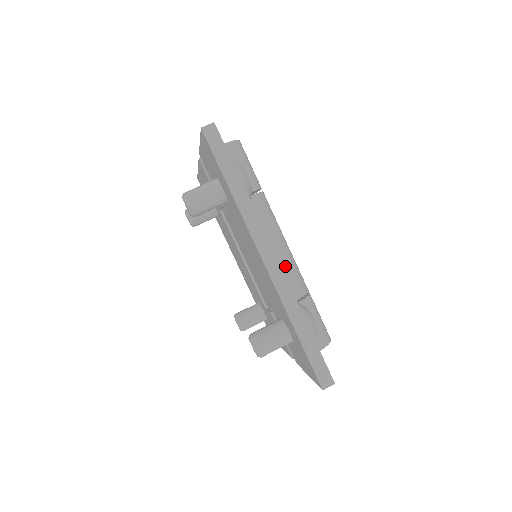
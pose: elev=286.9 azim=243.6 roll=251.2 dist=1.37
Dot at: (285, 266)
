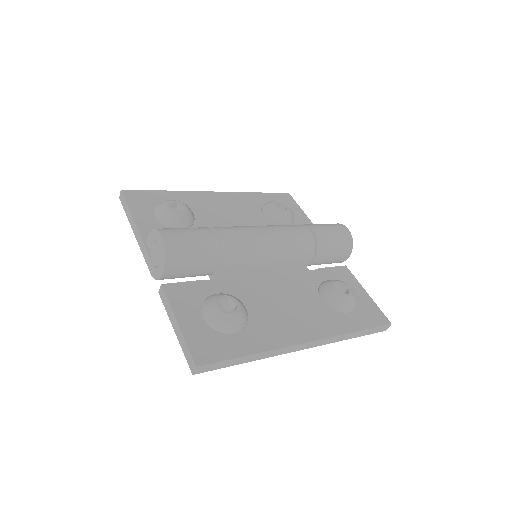
Dot at: (288, 256)
